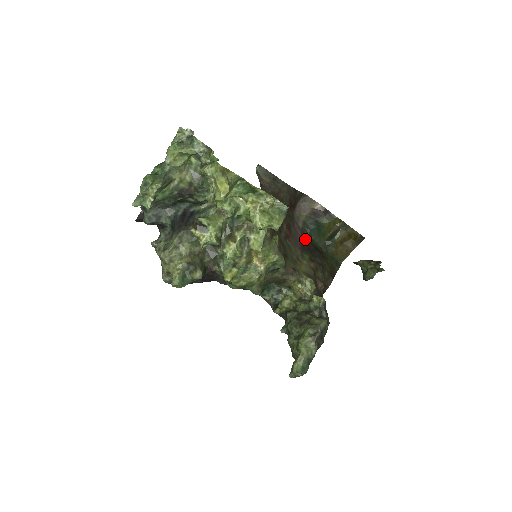
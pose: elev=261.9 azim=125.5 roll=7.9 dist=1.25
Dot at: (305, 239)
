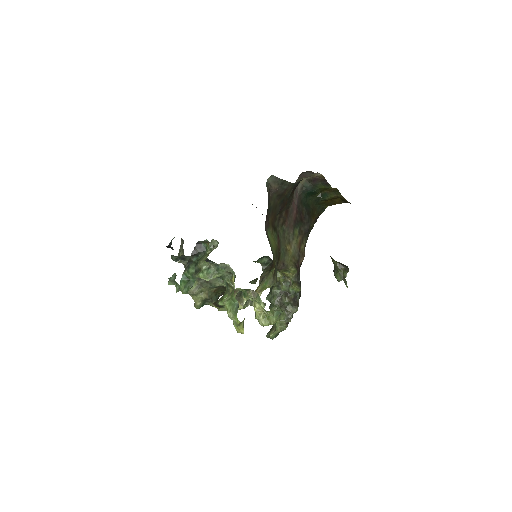
Dot at: (300, 206)
